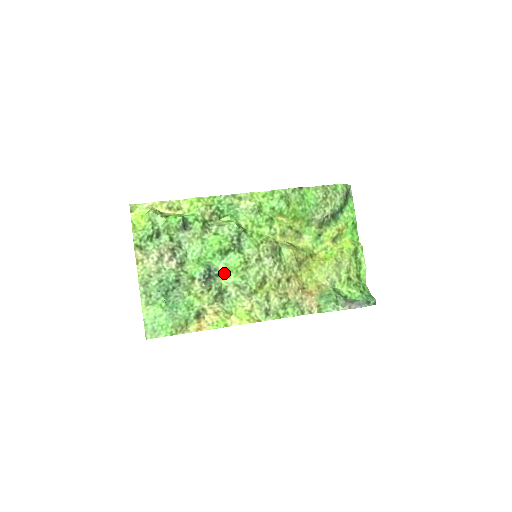
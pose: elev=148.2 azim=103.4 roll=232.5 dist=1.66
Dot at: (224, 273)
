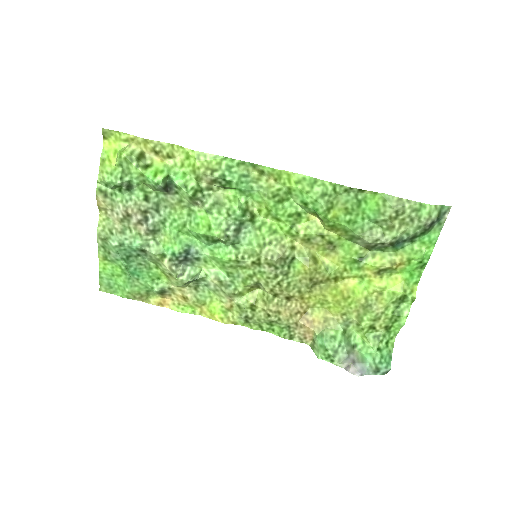
Dot at: (208, 259)
